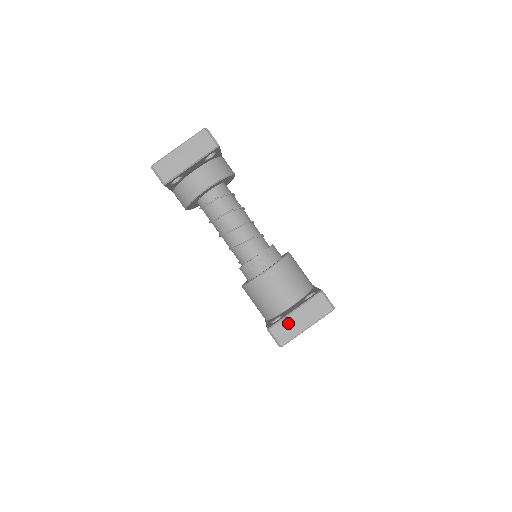
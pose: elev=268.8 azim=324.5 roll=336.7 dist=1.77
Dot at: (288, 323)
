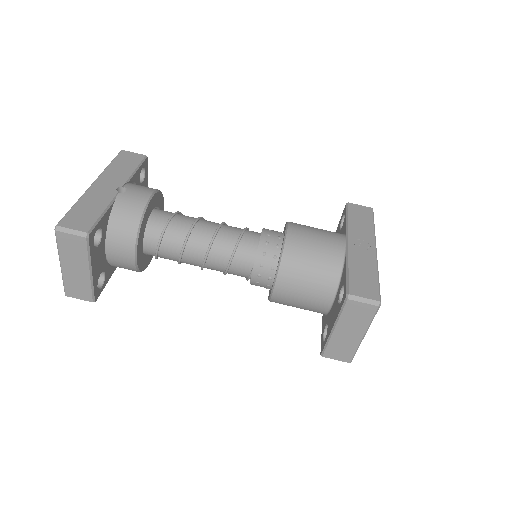
Dot at: (337, 343)
